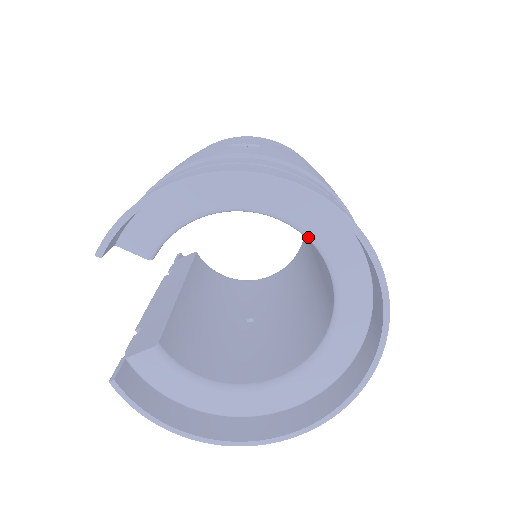
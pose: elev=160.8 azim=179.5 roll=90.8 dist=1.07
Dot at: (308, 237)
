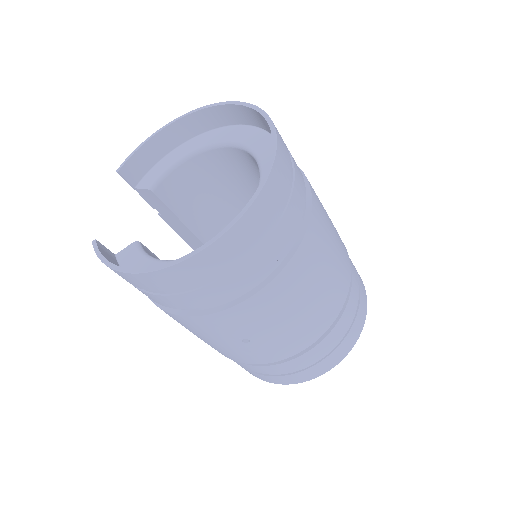
Dot at: (242, 146)
